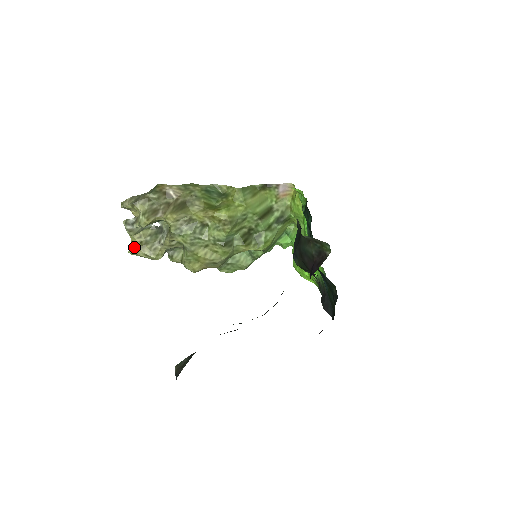
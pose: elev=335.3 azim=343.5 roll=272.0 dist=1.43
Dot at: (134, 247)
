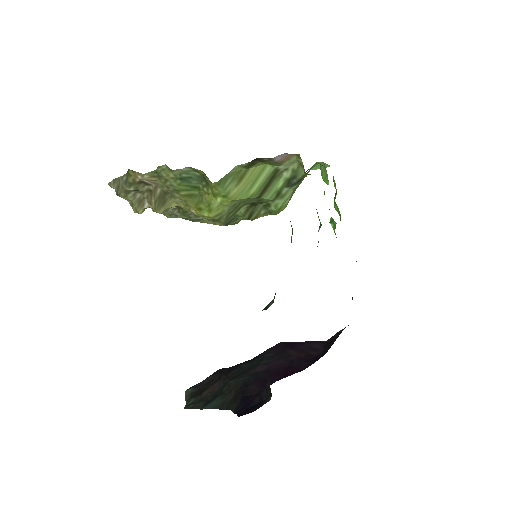
Dot at: occluded
